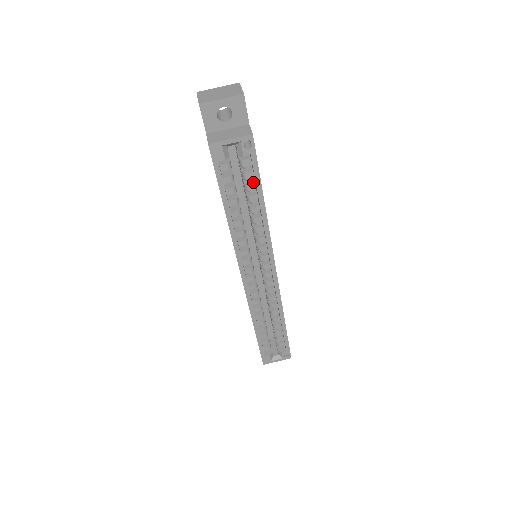
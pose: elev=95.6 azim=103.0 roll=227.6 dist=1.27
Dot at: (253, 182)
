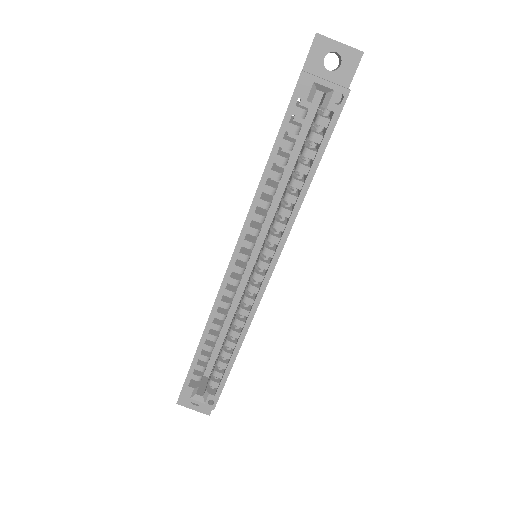
Dot at: (315, 150)
